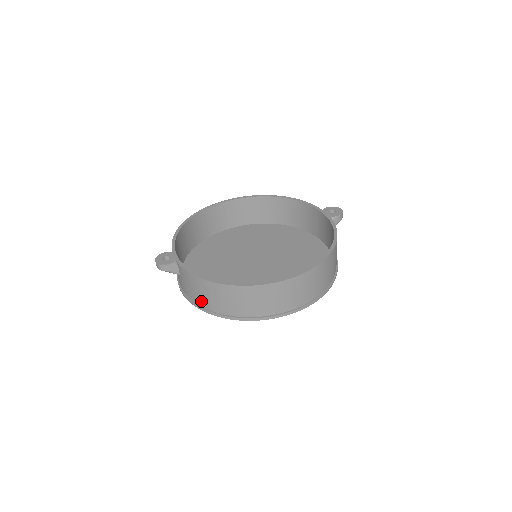
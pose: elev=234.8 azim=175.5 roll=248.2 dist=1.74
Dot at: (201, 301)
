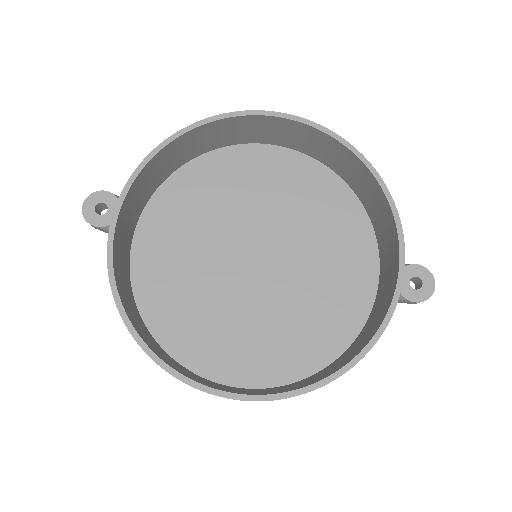
Dot at: occluded
